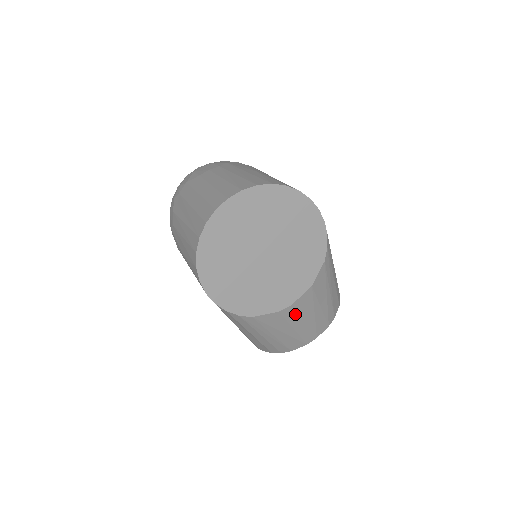
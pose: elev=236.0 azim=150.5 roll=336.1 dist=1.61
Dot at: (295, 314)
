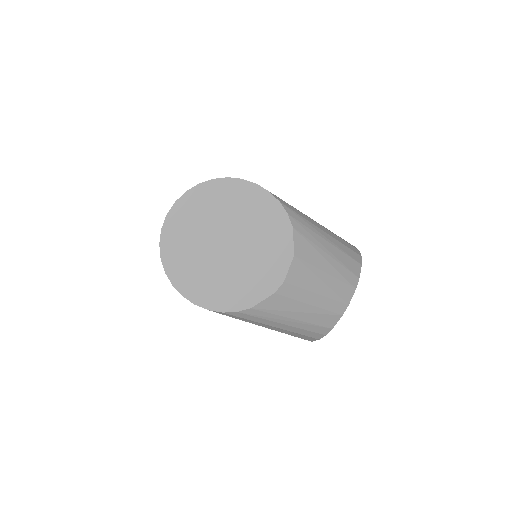
Dot at: (297, 289)
